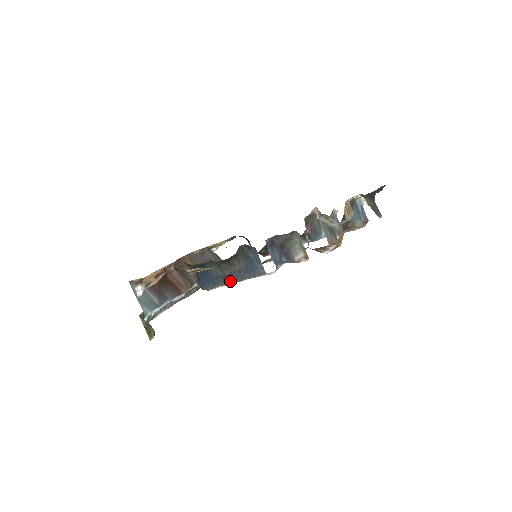
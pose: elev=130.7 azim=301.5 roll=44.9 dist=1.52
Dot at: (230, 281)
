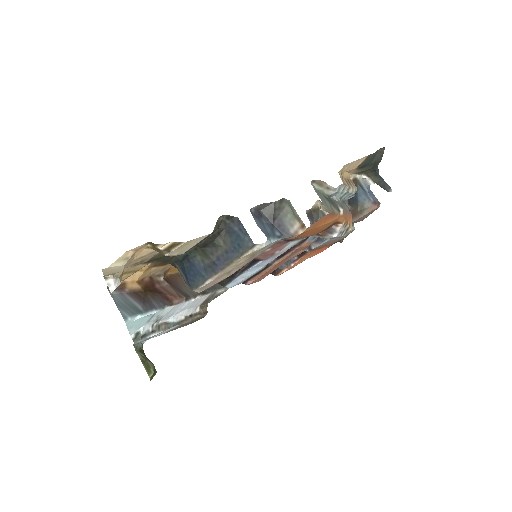
Dot at: (219, 268)
